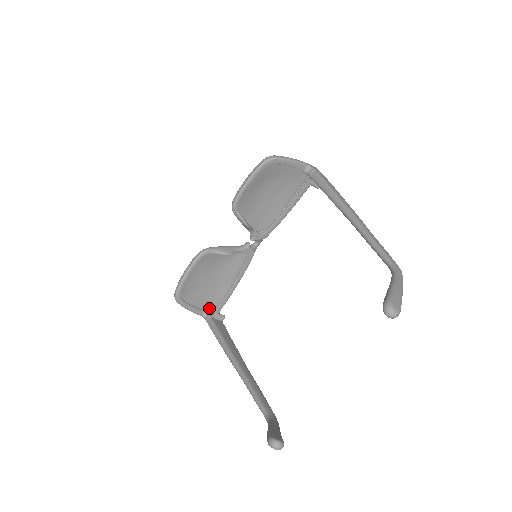
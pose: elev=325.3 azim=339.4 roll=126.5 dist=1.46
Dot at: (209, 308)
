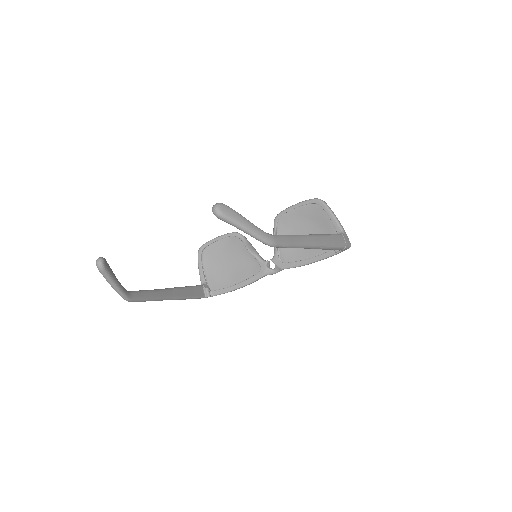
Dot at: (211, 286)
